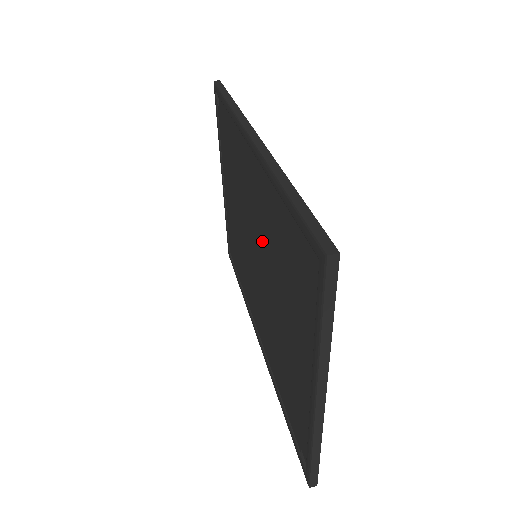
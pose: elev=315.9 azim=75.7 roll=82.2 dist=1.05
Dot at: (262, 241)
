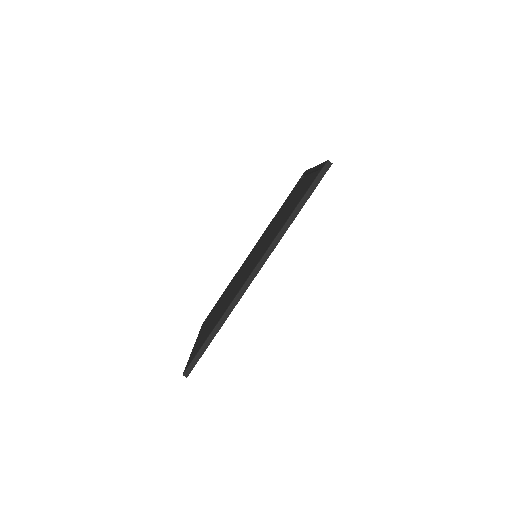
Dot at: (238, 282)
